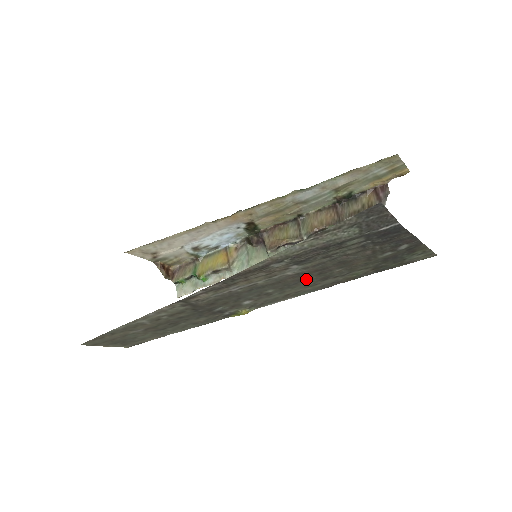
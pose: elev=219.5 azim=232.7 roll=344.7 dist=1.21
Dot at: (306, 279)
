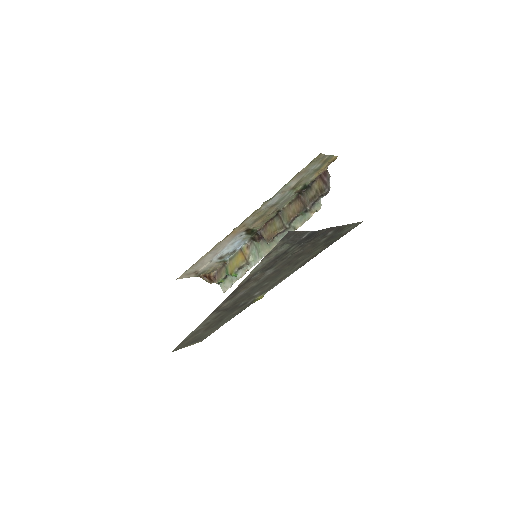
Dot at: (283, 270)
